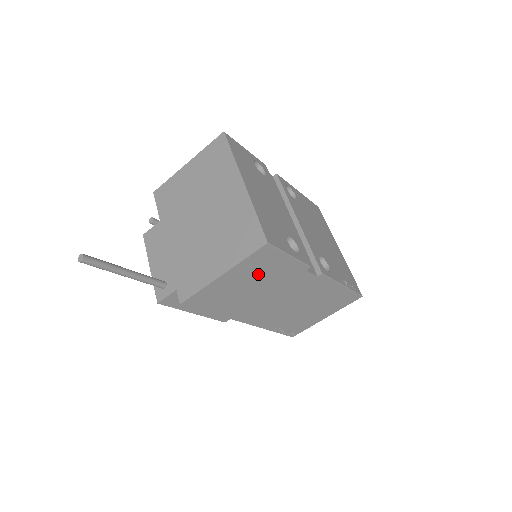
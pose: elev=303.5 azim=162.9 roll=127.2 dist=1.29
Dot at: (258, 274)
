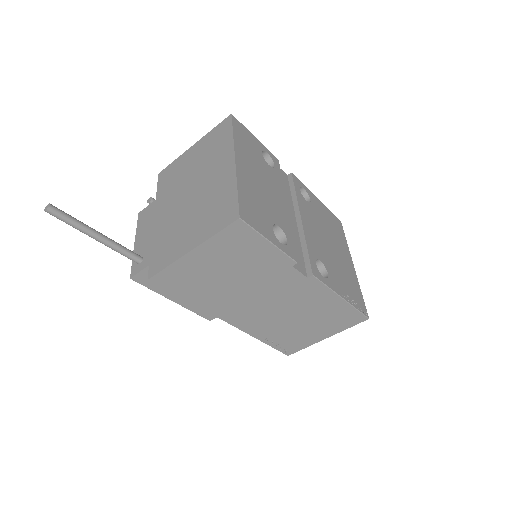
Dot at: (234, 259)
